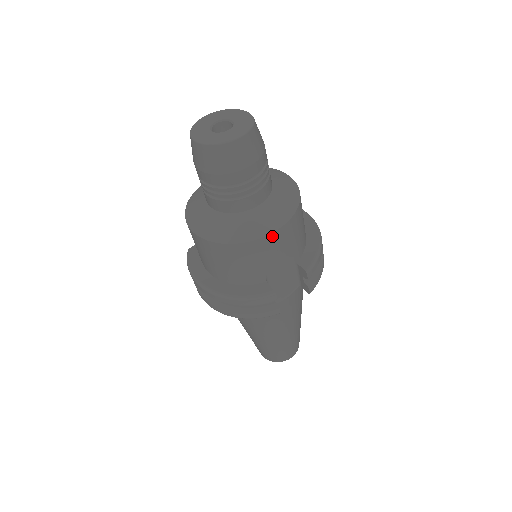
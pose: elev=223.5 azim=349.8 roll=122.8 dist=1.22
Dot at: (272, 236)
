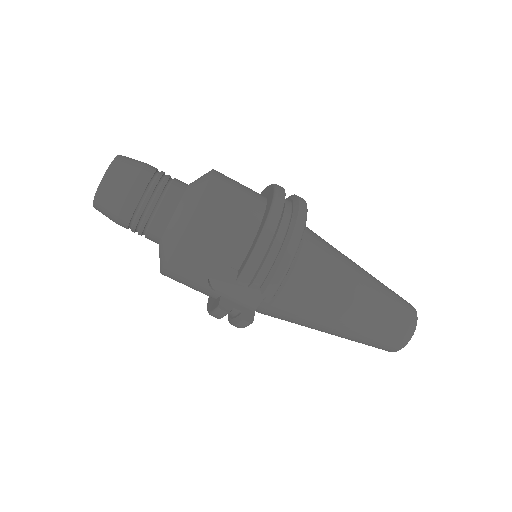
Dot at: (173, 261)
